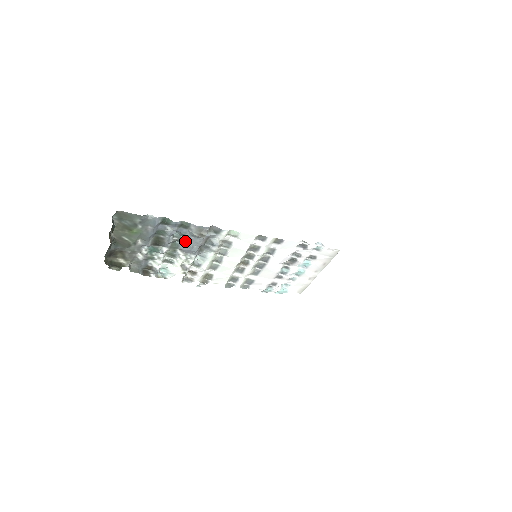
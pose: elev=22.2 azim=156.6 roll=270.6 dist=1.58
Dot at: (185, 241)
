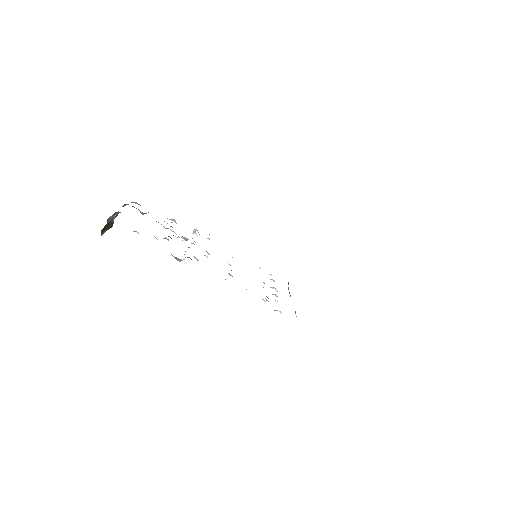
Dot at: occluded
